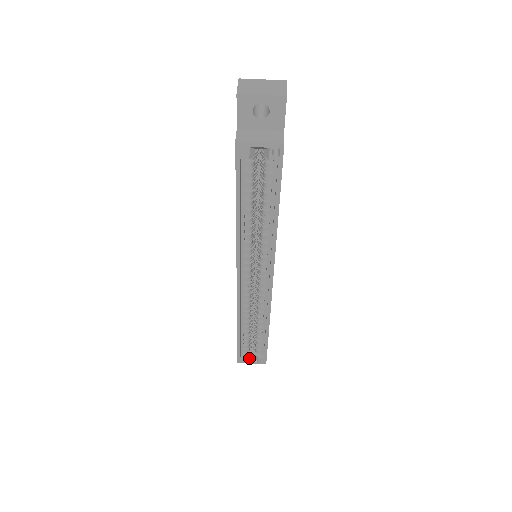
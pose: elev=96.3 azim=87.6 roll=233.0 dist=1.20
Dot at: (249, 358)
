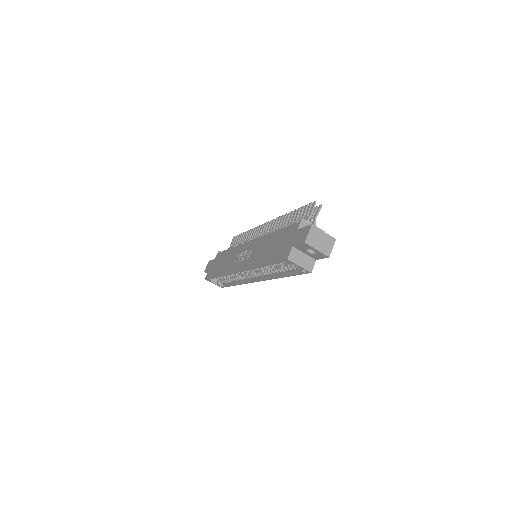
Dot at: (213, 281)
